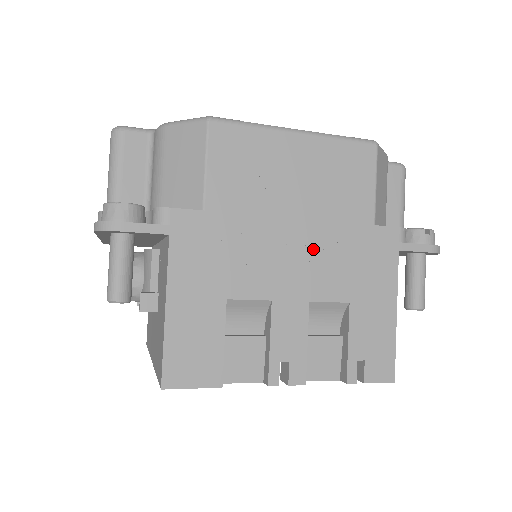
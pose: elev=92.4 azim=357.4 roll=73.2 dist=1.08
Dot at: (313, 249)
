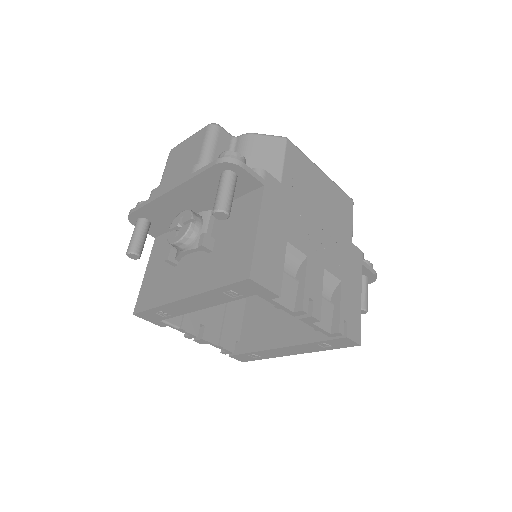
Dot at: (327, 238)
